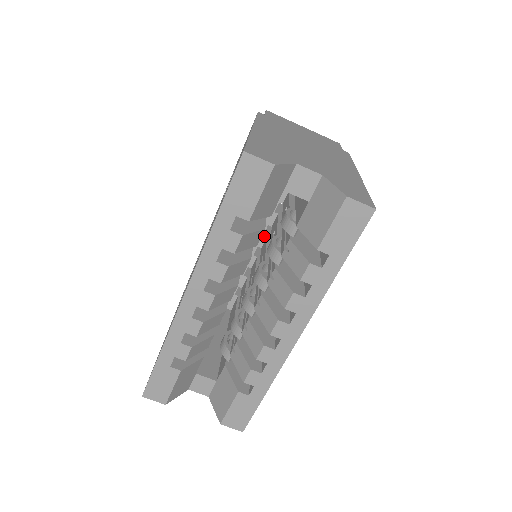
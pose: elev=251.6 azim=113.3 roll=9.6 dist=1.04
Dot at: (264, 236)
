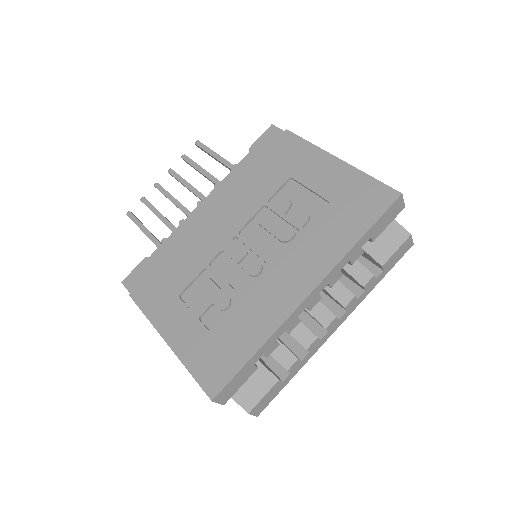
Dot at: occluded
